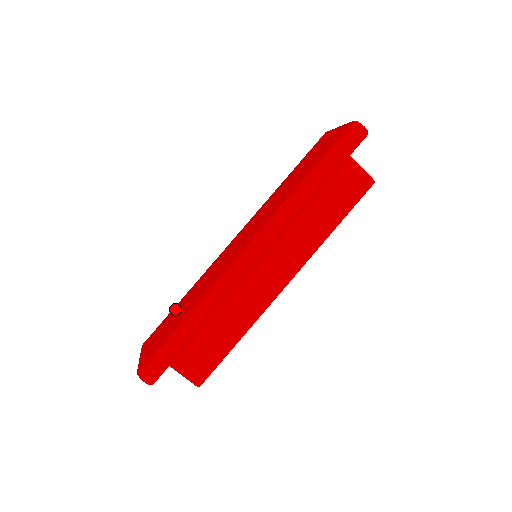
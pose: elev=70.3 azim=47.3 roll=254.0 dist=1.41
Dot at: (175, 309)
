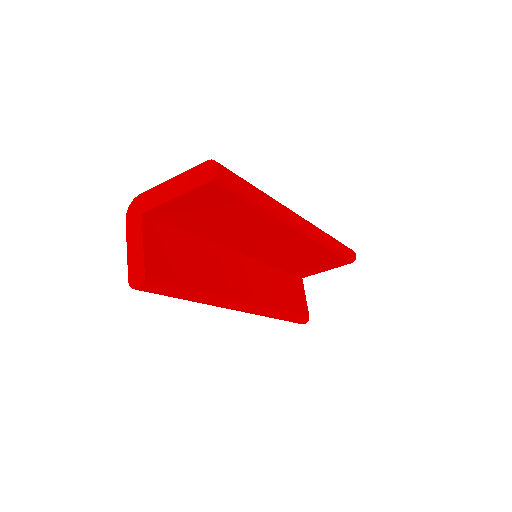
Dot at: occluded
